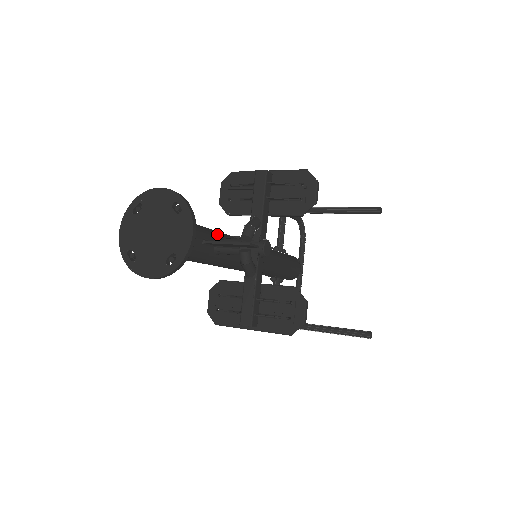
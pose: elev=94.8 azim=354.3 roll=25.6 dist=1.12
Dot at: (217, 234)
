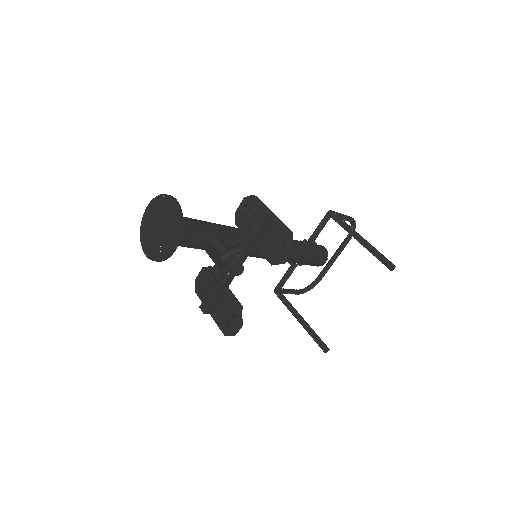
Dot at: (221, 235)
